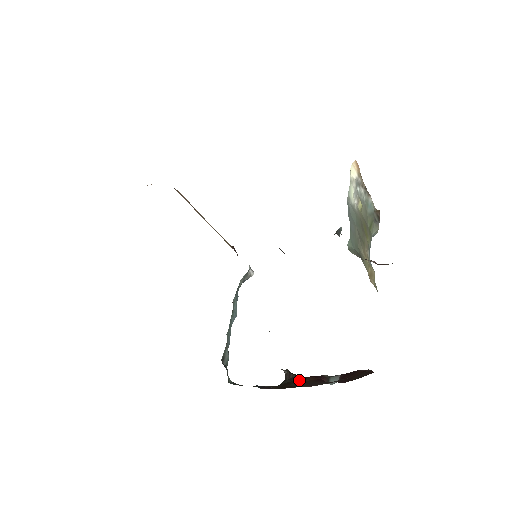
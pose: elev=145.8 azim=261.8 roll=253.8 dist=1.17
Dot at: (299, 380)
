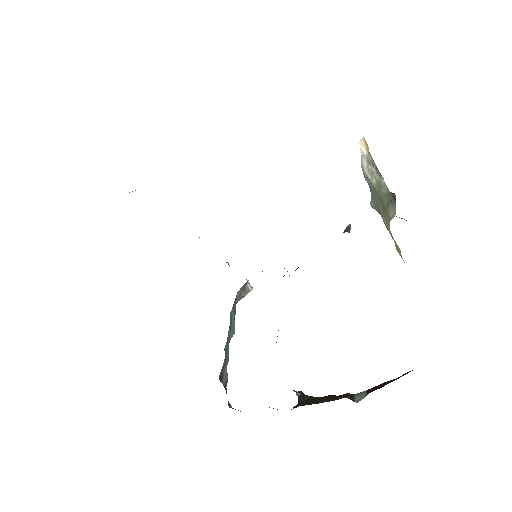
Dot at: (317, 399)
